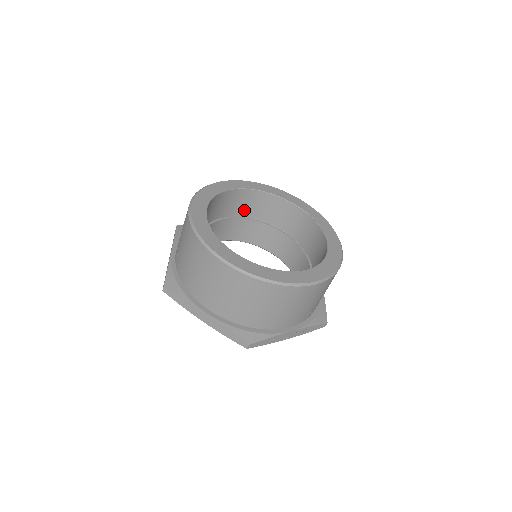
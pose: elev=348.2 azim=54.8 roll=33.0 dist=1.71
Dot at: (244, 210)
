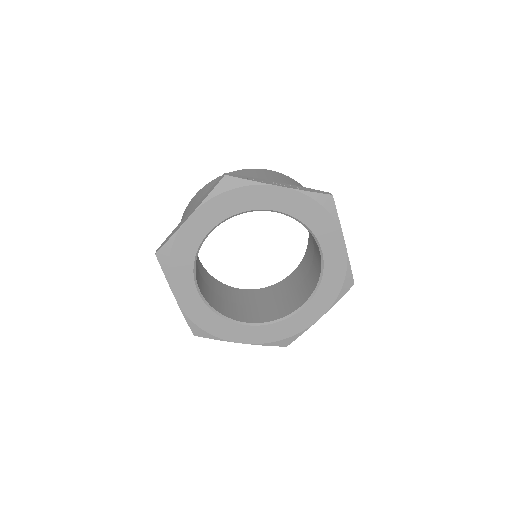
Dot at: (256, 303)
